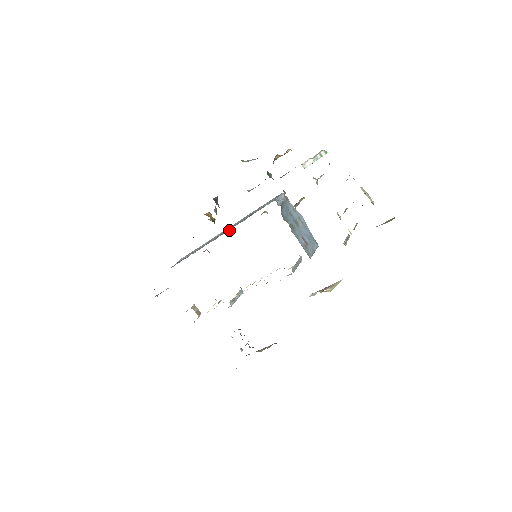
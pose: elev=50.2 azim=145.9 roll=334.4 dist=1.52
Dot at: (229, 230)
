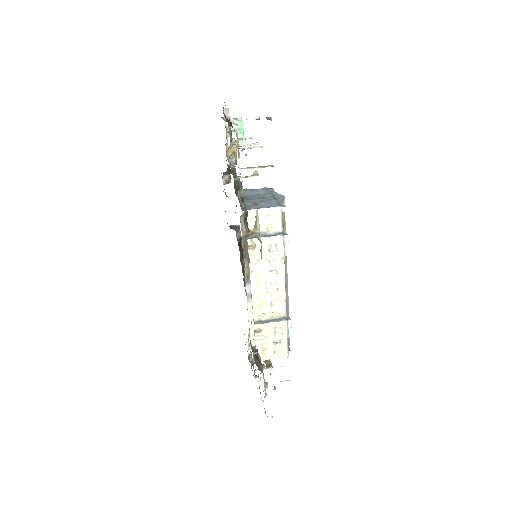
Dot at: occluded
